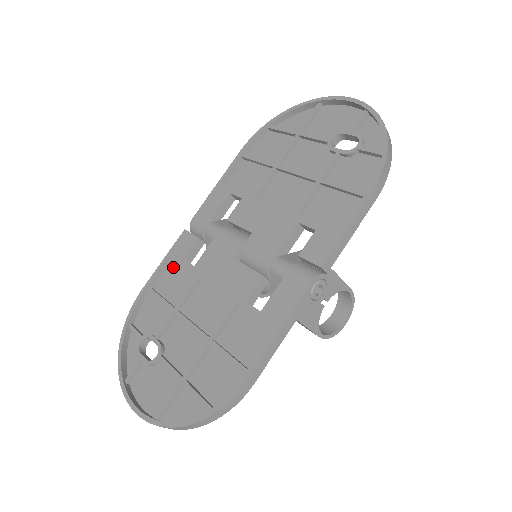
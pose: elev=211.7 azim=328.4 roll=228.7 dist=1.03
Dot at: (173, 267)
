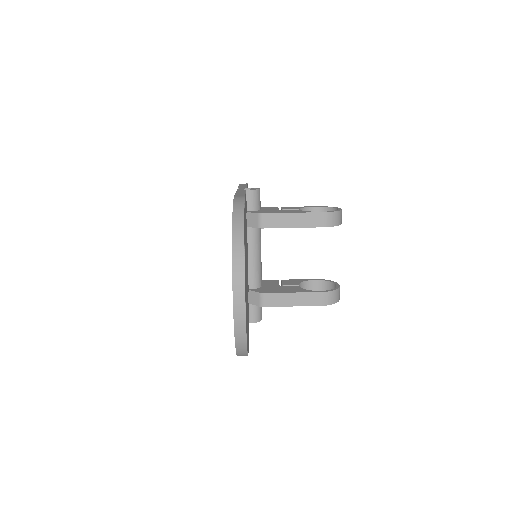
Dot at: occluded
